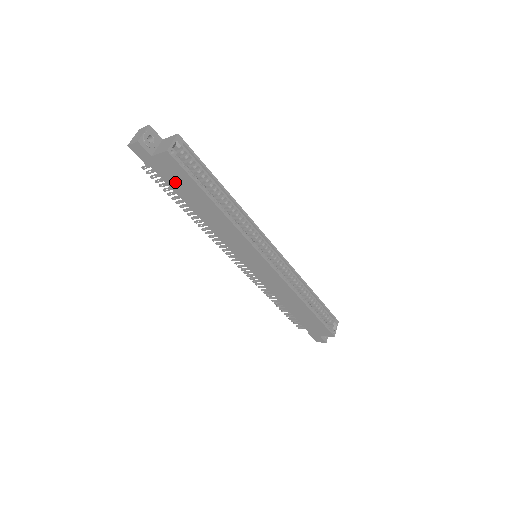
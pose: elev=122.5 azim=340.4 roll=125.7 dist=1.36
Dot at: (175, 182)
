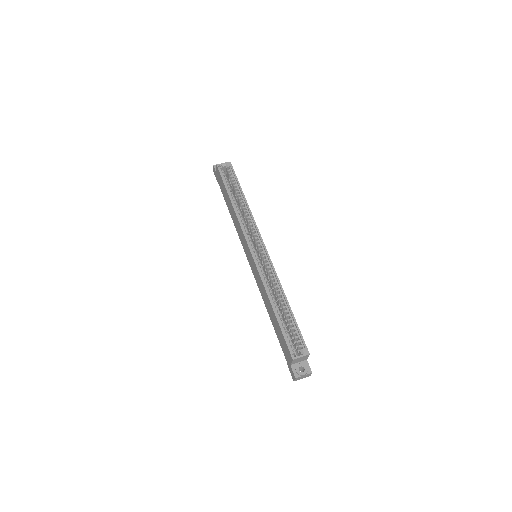
Dot at: (223, 190)
